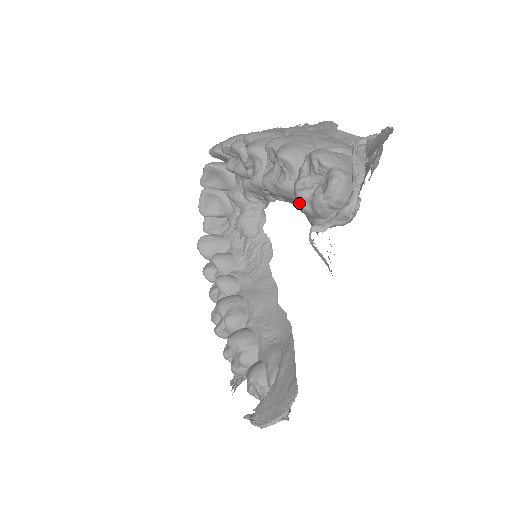
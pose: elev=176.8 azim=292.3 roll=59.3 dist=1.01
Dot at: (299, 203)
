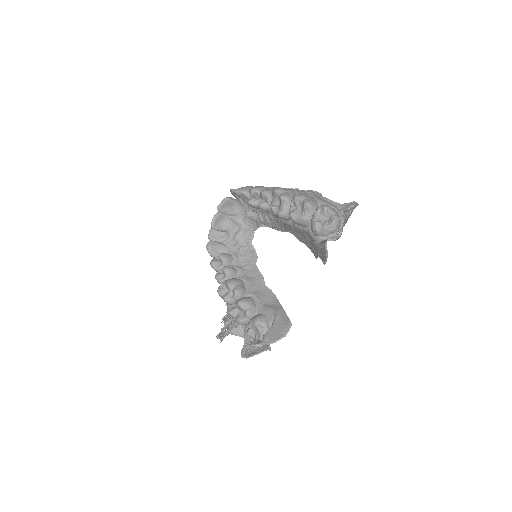
Dot at: (315, 227)
